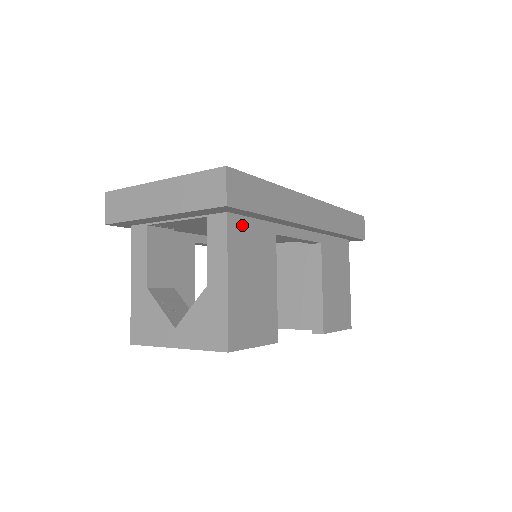
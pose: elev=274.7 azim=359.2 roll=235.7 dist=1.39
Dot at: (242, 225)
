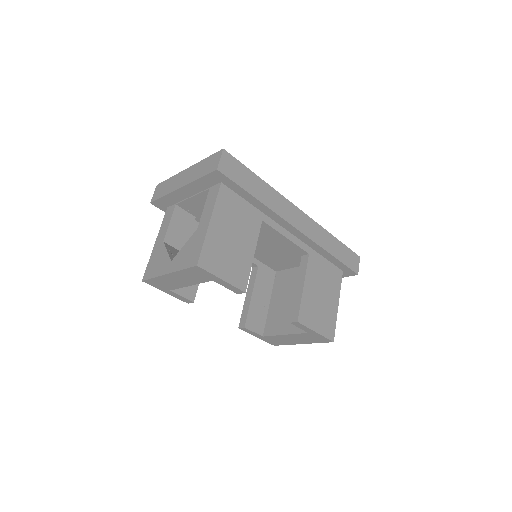
Dot at: (232, 197)
